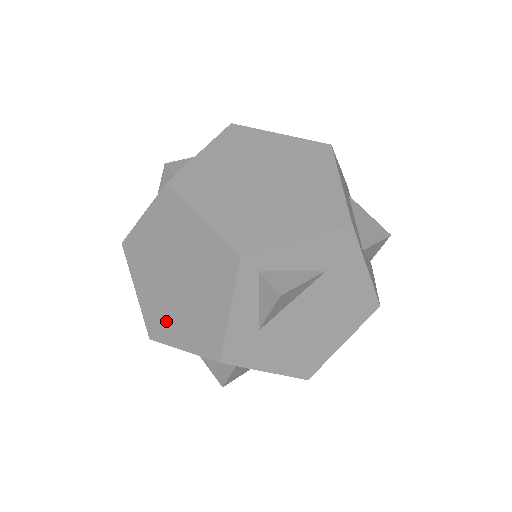
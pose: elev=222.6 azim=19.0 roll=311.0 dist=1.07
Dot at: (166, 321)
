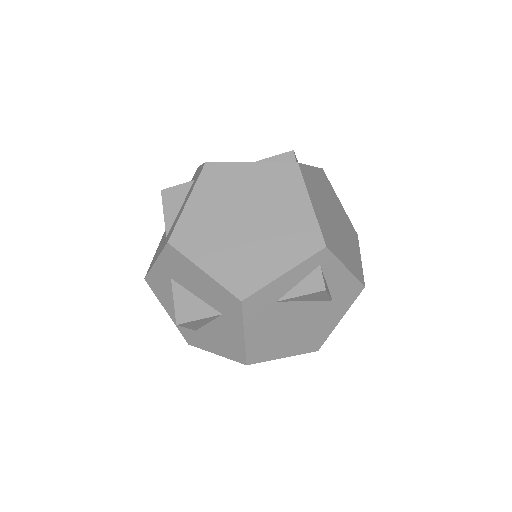
Dot at: (205, 241)
